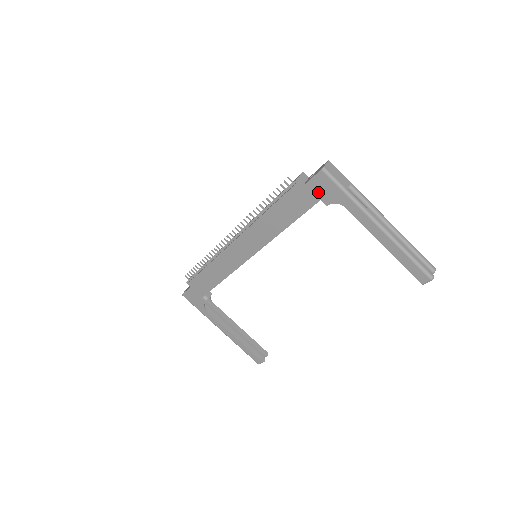
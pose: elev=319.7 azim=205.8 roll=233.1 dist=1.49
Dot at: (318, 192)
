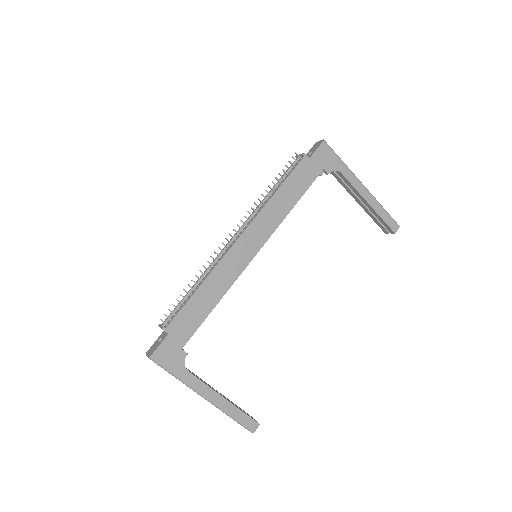
Dot at: (321, 162)
